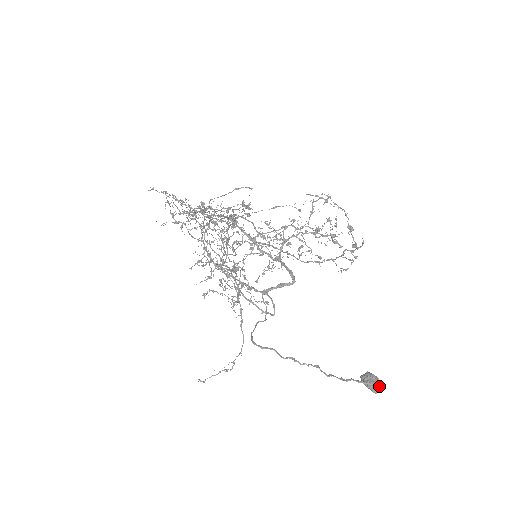
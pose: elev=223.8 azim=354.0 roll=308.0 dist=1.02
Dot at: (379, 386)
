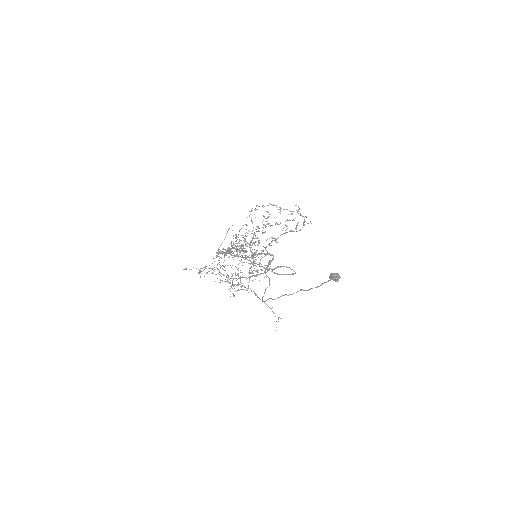
Dot at: (336, 277)
